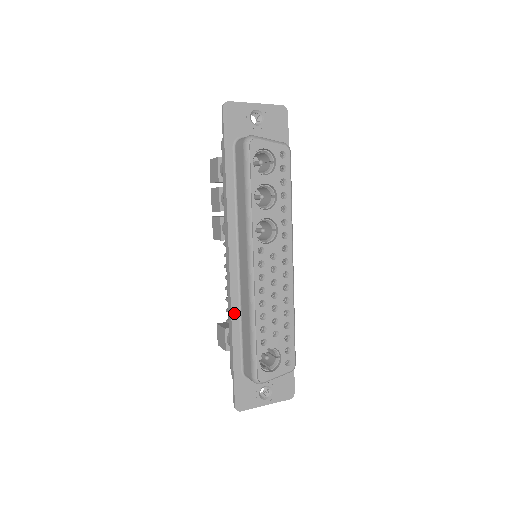
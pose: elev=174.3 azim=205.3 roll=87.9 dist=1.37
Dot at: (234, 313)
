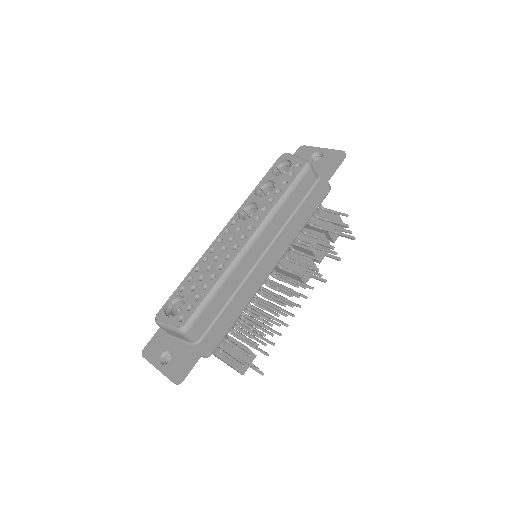
Dot at: occluded
